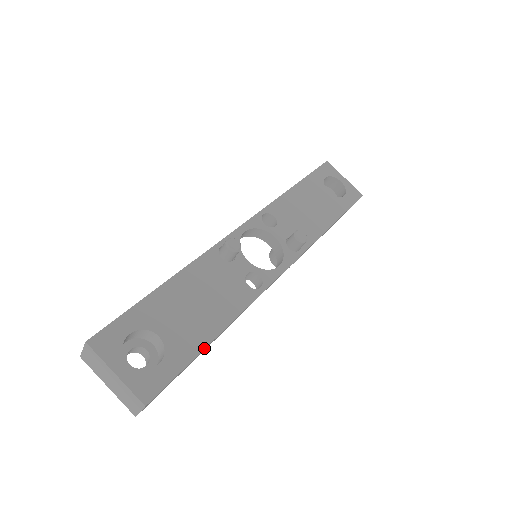
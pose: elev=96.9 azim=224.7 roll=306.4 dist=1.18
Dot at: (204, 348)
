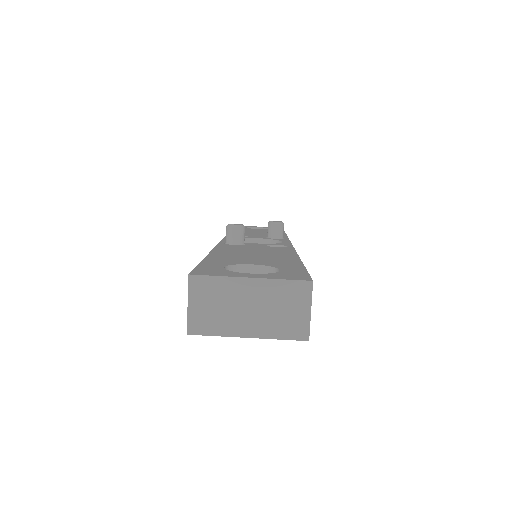
Dot at: (301, 262)
